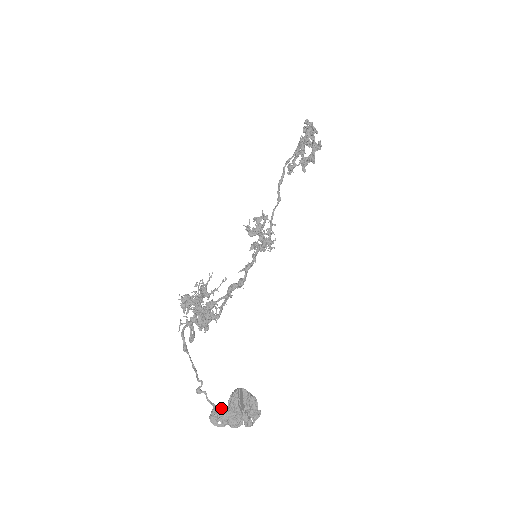
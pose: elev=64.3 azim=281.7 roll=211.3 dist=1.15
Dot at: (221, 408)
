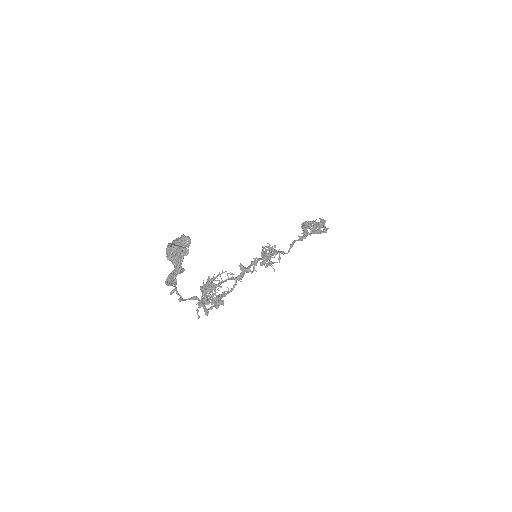
Dot at: (176, 274)
